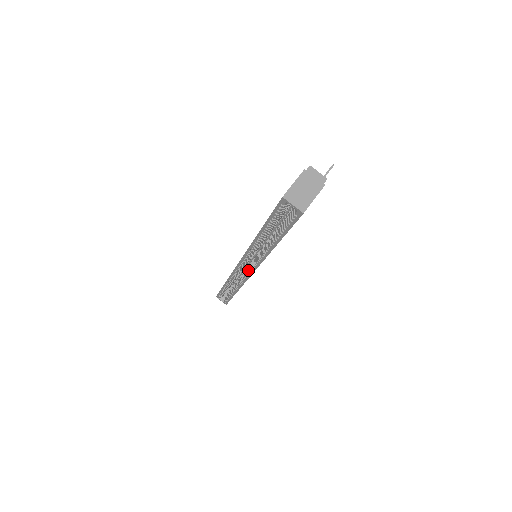
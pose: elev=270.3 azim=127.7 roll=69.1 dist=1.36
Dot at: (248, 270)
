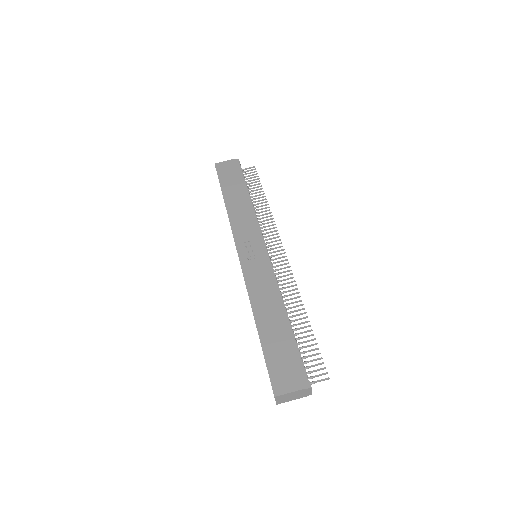
Dot at: occluded
